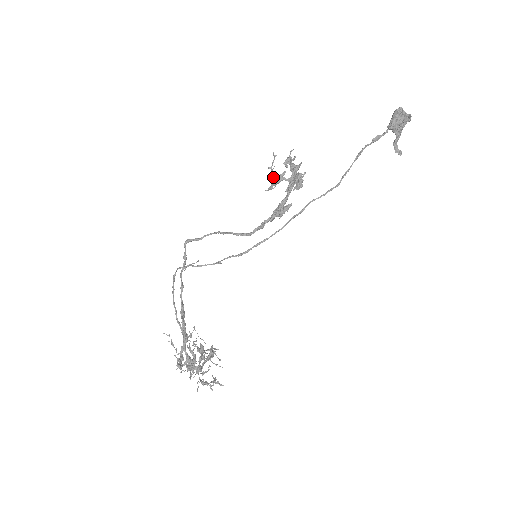
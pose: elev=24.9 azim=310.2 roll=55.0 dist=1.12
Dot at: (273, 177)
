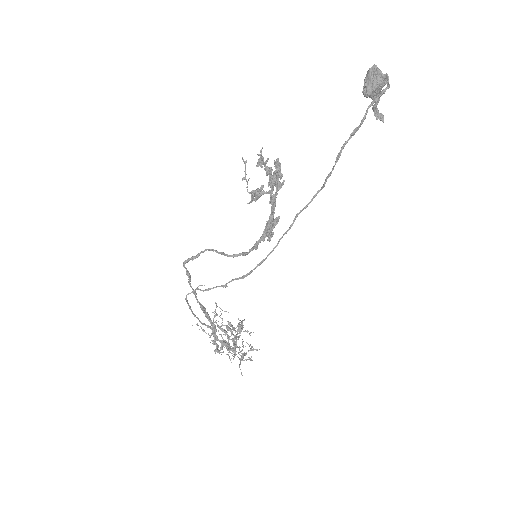
Dot at: (251, 192)
